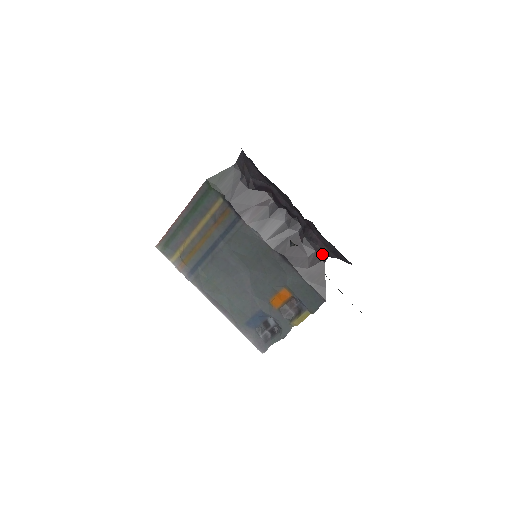
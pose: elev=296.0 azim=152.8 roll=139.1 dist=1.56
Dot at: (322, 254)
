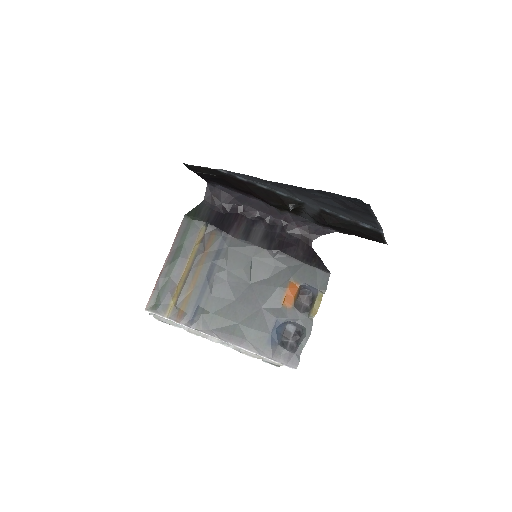
Dot at: (306, 240)
